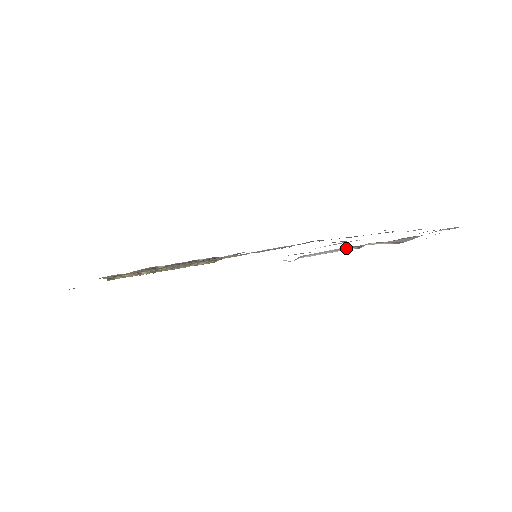
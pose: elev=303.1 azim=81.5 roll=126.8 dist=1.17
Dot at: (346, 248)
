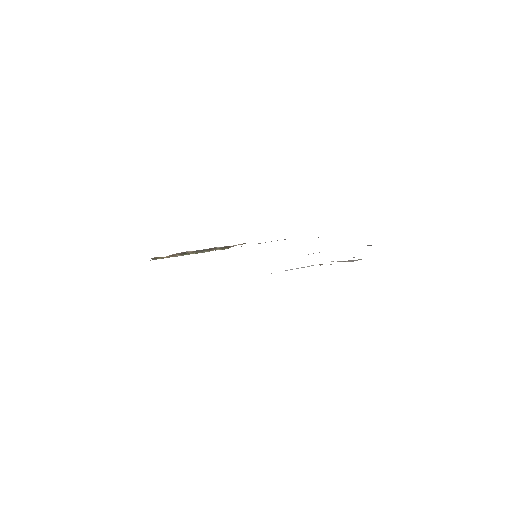
Dot at: (312, 265)
